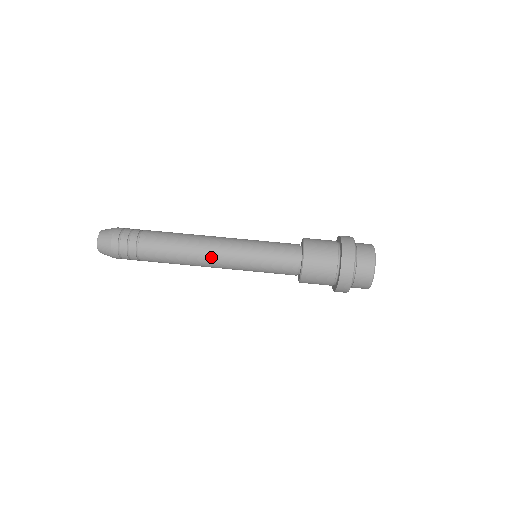
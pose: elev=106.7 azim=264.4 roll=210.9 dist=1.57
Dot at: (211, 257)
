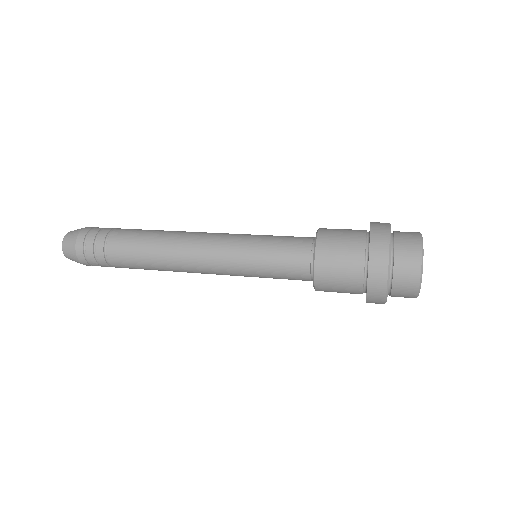
Dot at: (203, 232)
